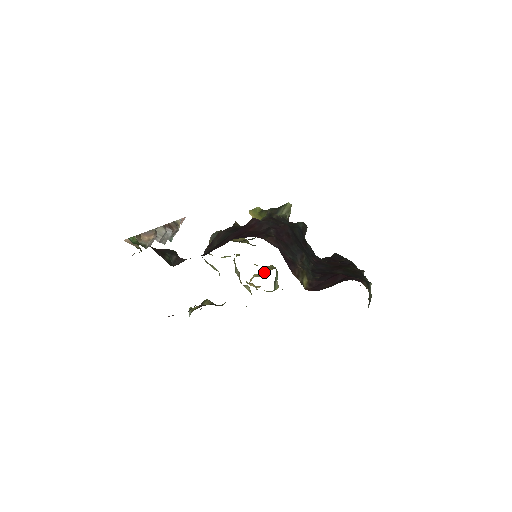
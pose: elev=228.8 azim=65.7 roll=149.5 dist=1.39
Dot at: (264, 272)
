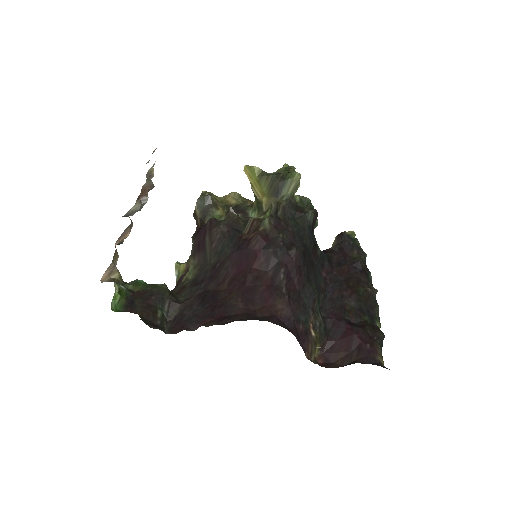
Dot at: occluded
